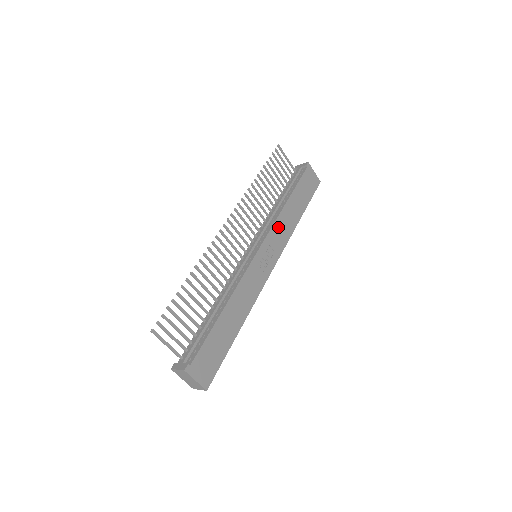
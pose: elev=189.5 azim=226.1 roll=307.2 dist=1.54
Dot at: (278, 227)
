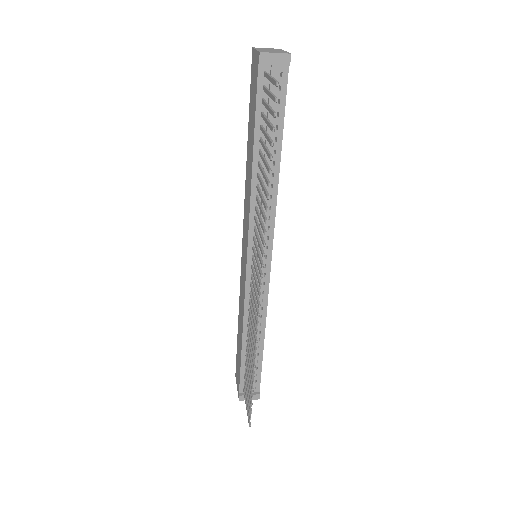
Dot at: occluded
